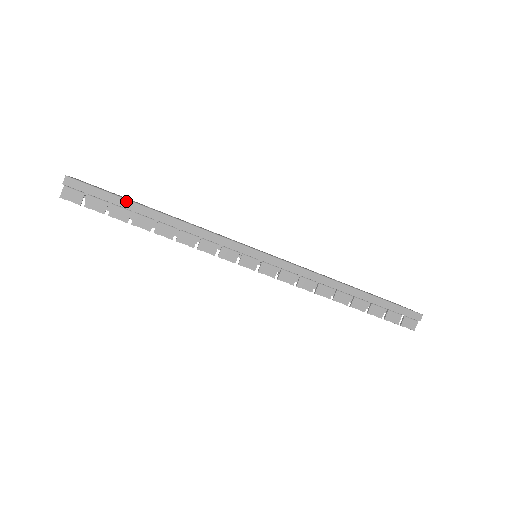
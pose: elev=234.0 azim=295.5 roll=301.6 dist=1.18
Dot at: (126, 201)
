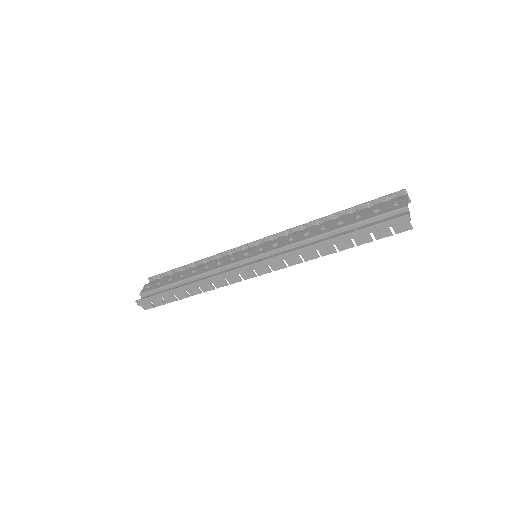
Dot at: (165, 293)
